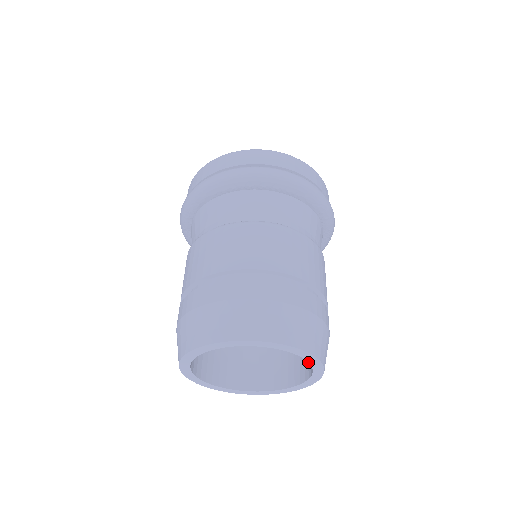
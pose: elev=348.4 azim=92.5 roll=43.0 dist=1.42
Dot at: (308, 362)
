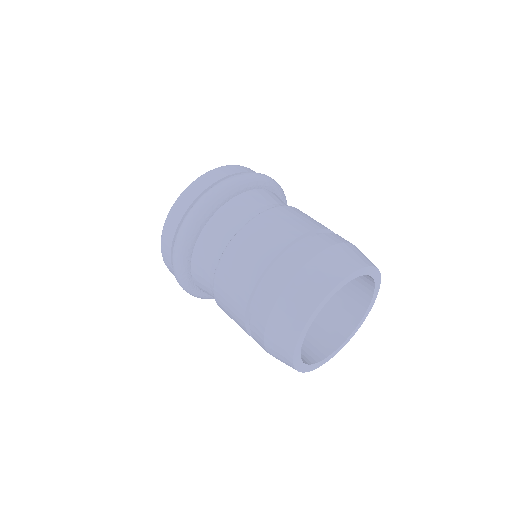
Dot at: (359, 295)
